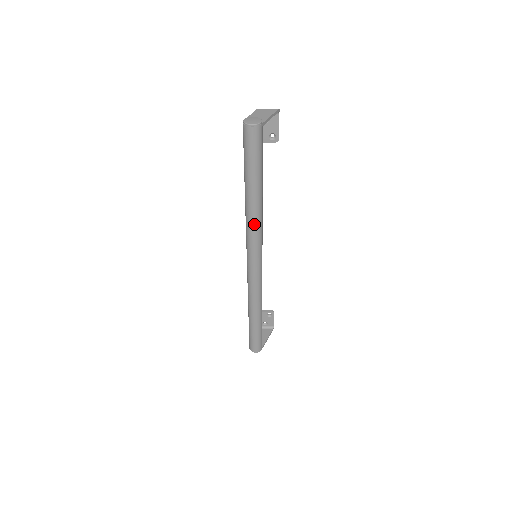
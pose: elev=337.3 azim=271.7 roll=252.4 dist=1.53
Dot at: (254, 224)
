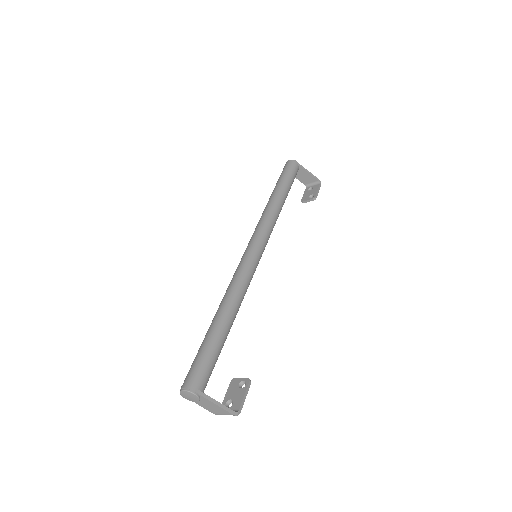
Dot at: (265, 214)
